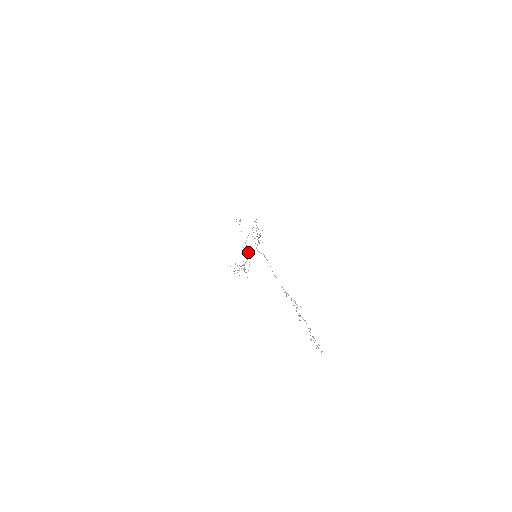
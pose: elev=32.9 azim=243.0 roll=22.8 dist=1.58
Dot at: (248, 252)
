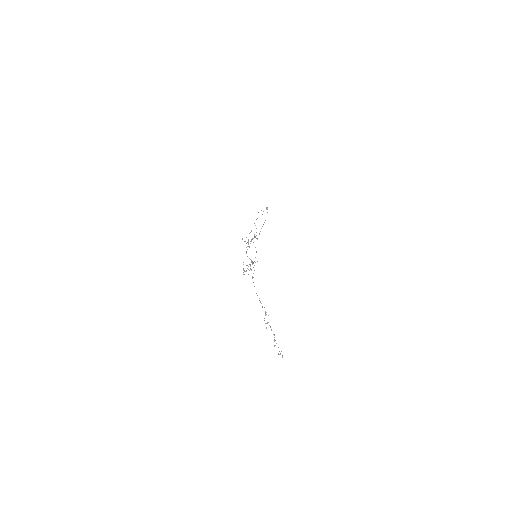
Dot at: occluded
